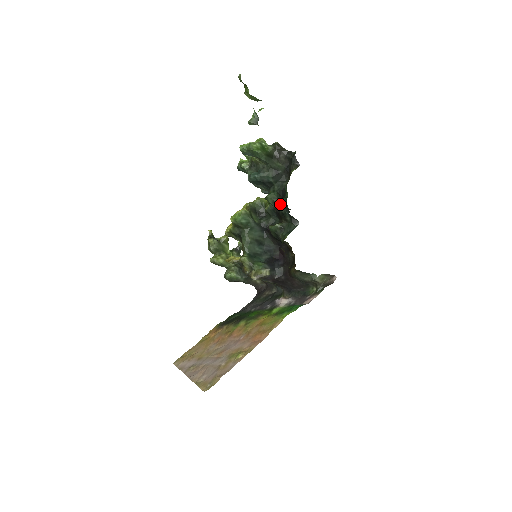
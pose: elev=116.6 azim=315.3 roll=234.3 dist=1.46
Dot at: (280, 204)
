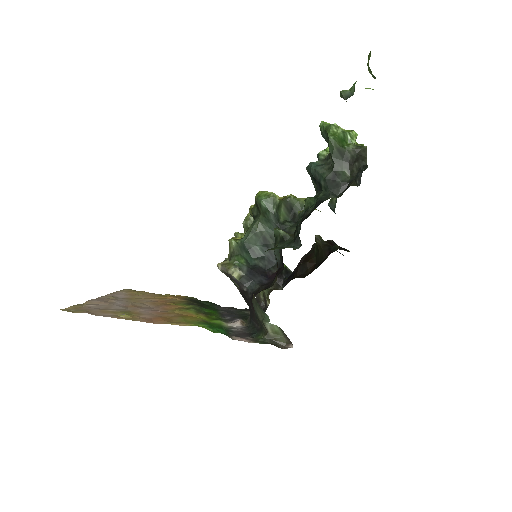
Dot at: (308, 215)
